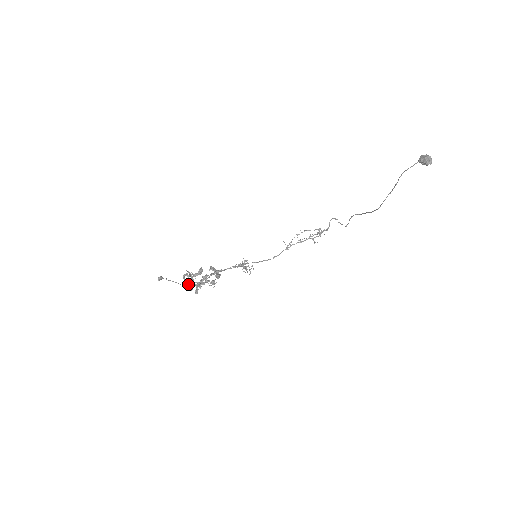
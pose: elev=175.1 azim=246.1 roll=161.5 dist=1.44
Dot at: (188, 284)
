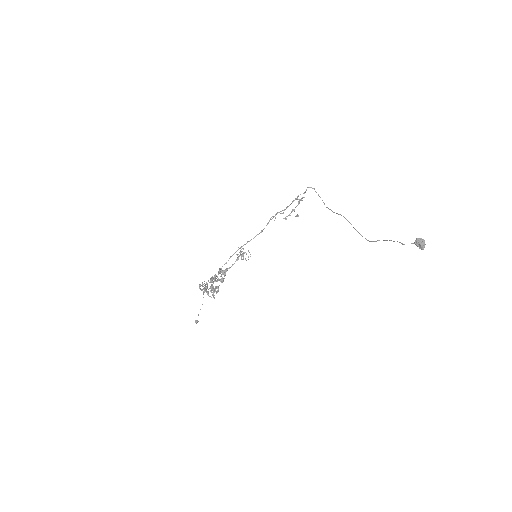
Dot at: occluded
